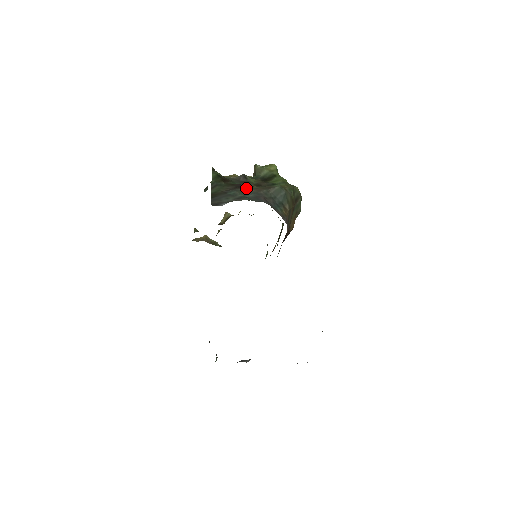
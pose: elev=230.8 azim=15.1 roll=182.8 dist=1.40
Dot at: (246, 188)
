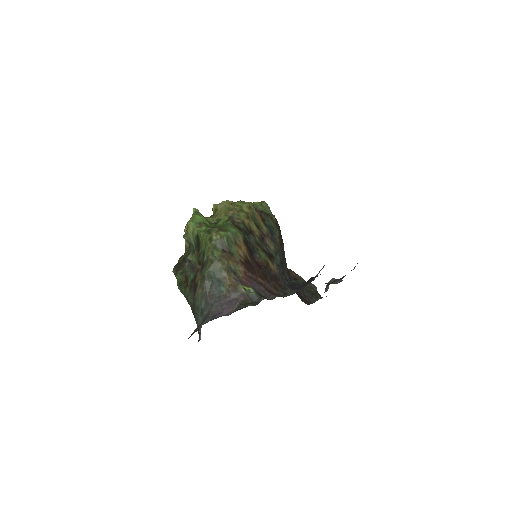
Dot at: (197, 292)
